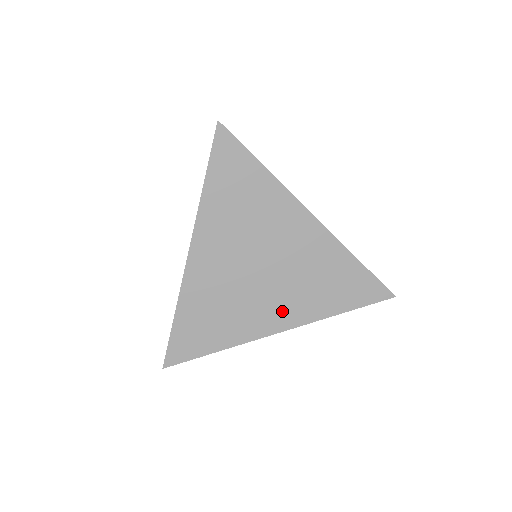
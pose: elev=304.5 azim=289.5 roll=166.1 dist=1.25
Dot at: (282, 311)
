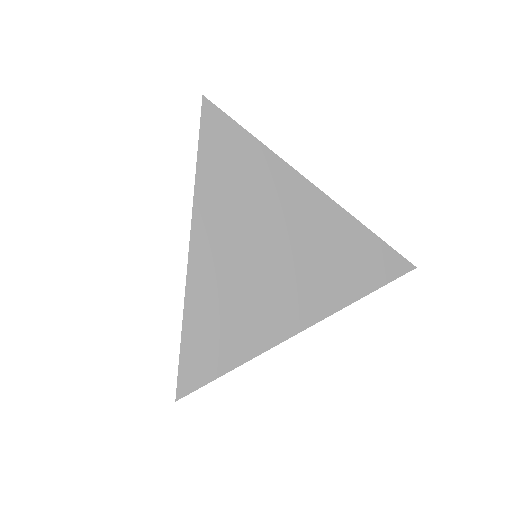
Dot at: (305, 302)
